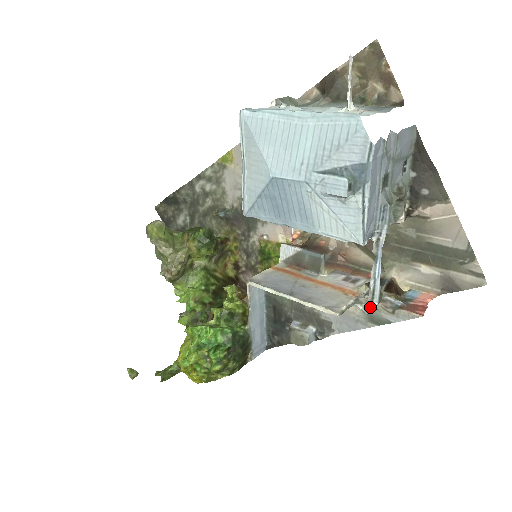
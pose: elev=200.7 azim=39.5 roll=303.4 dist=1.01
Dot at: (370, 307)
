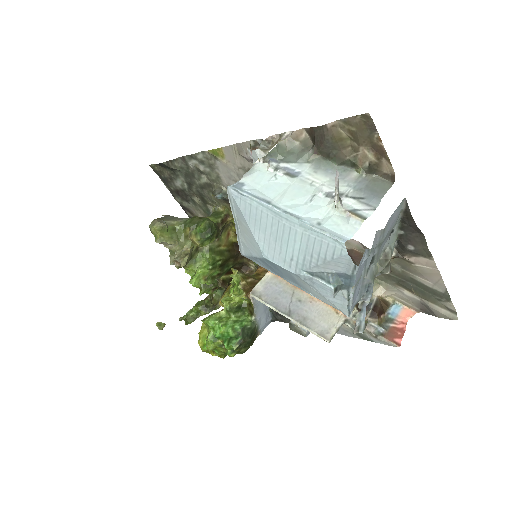
Dot at: occluded
